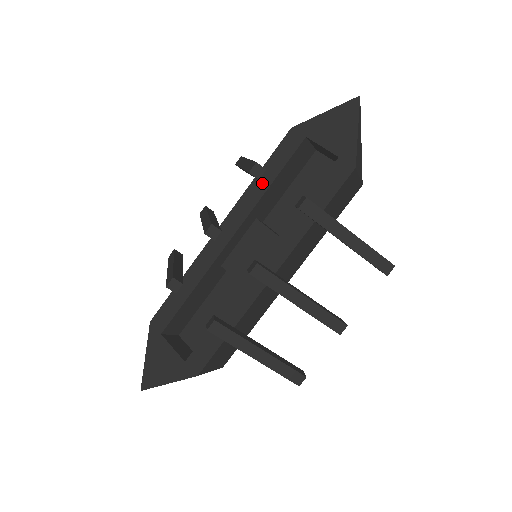
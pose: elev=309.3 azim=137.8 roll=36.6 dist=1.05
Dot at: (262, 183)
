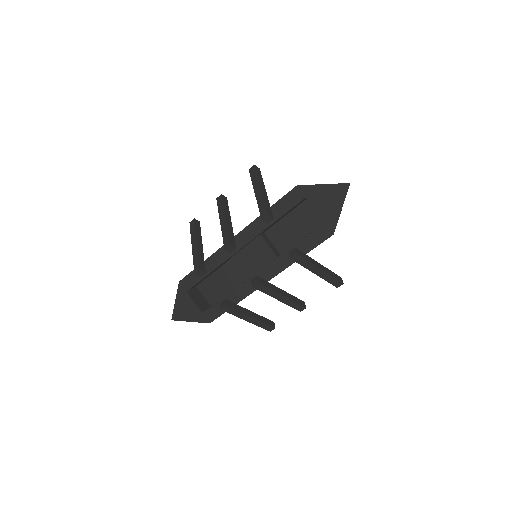
Dot at: occluded
